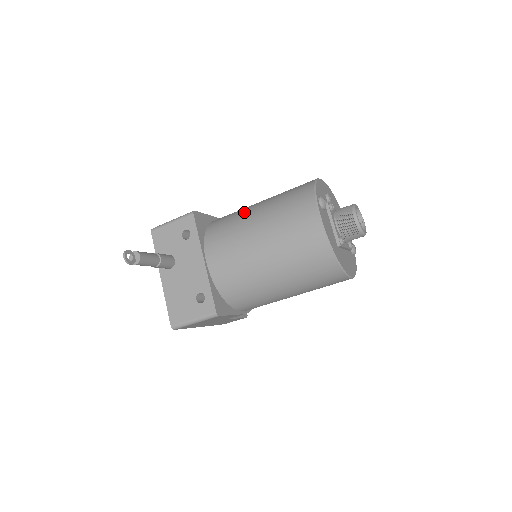
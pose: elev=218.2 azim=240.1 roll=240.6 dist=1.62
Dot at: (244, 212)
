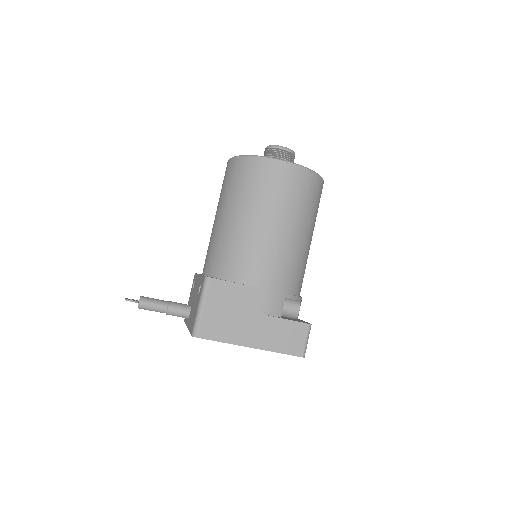
Dot at: occluded
